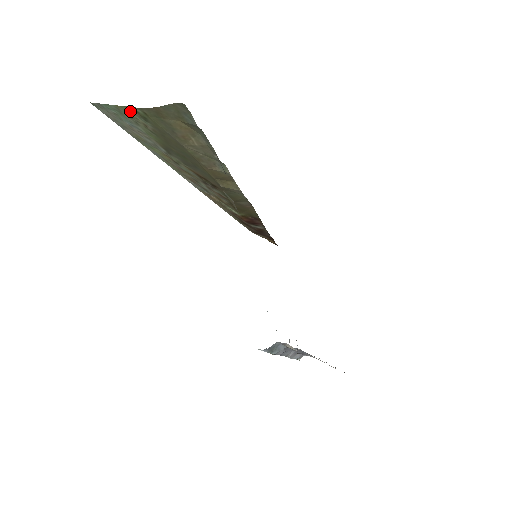
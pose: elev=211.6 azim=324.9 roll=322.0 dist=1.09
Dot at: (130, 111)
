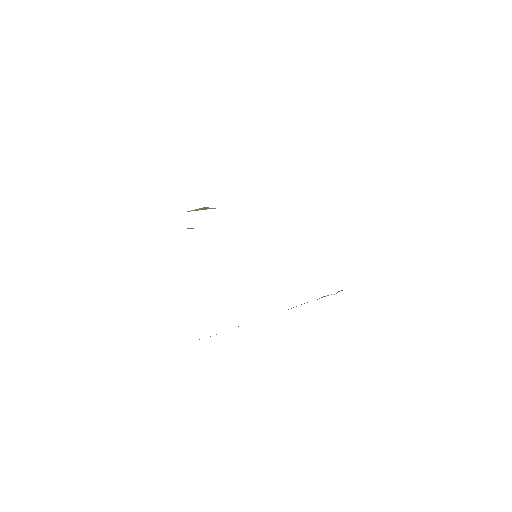
Dot at: occluded
